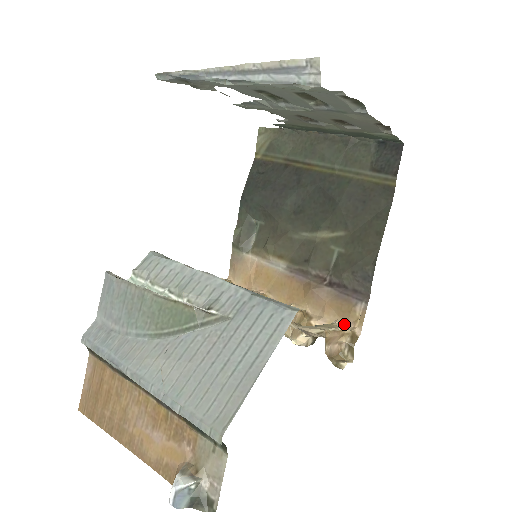
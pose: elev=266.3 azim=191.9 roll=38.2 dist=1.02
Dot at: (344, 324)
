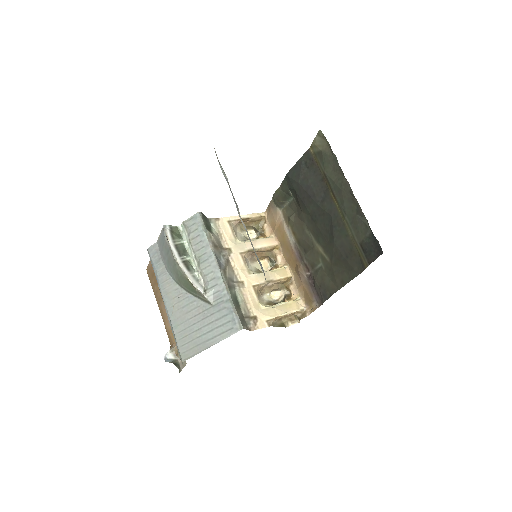
Dot at: (304, 303)
